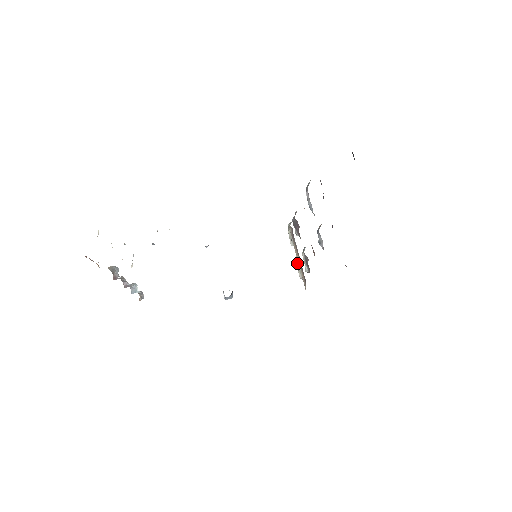
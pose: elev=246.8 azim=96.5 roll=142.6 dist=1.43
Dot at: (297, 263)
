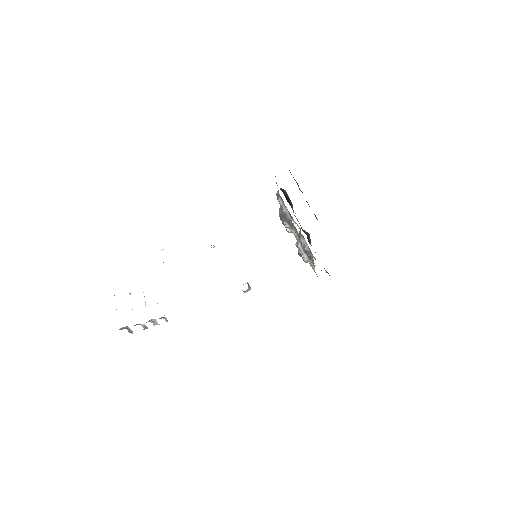
Dot at: occluded
